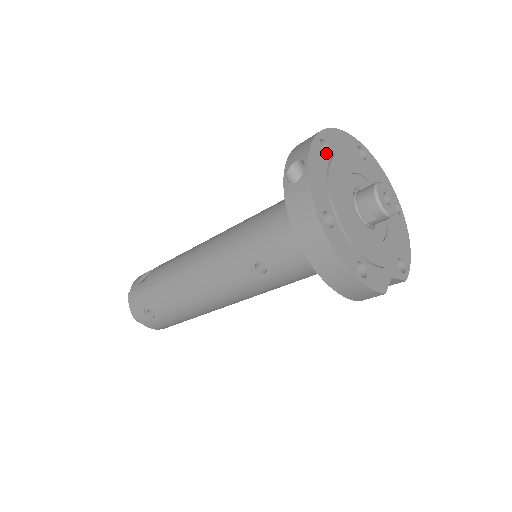
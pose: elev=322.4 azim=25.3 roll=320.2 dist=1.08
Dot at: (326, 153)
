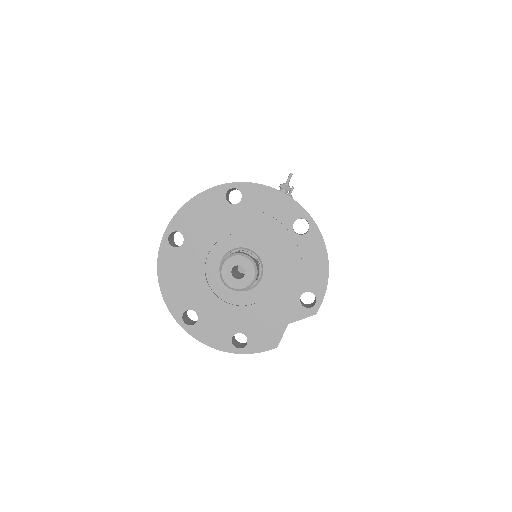
Dot at: (184, 239)
